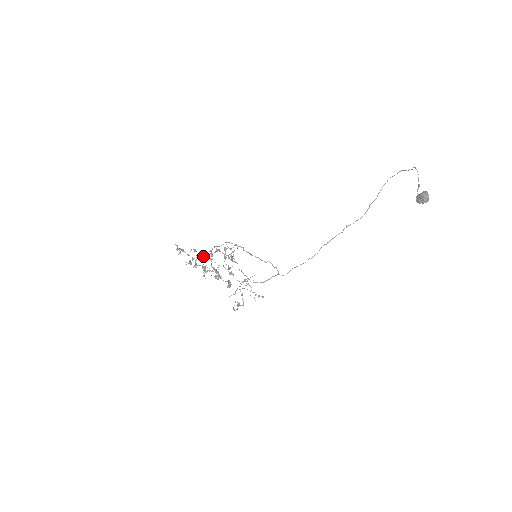
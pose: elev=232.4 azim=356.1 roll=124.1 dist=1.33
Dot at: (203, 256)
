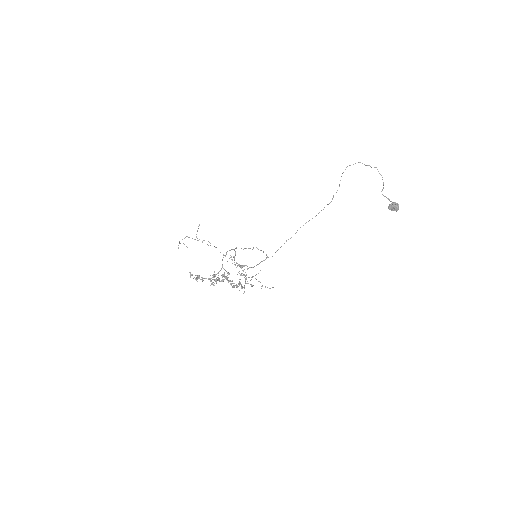
Dot at: occluded
